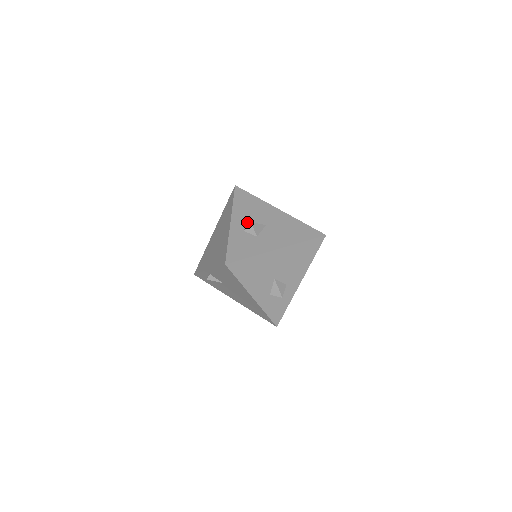
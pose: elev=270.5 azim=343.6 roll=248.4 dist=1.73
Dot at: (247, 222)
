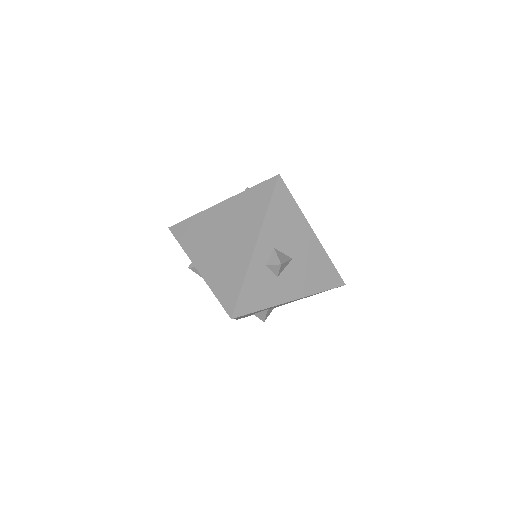
Dot at: (275, 253)
